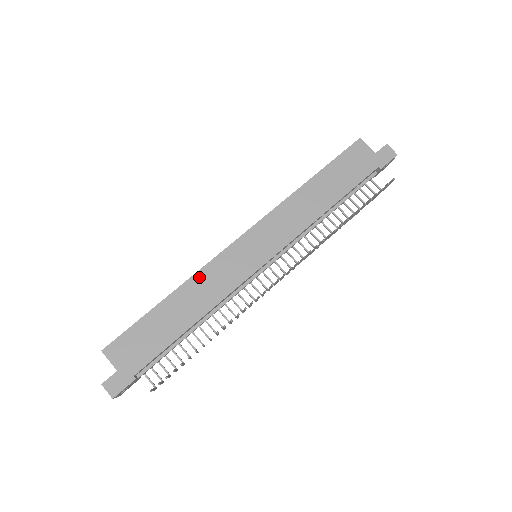
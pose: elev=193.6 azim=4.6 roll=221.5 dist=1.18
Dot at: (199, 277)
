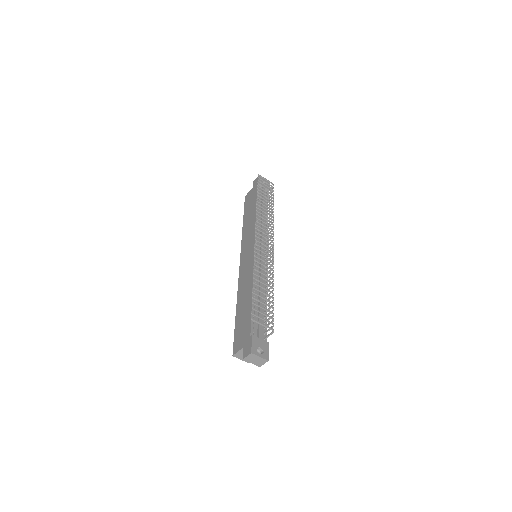
Dot at: (240, 288)
